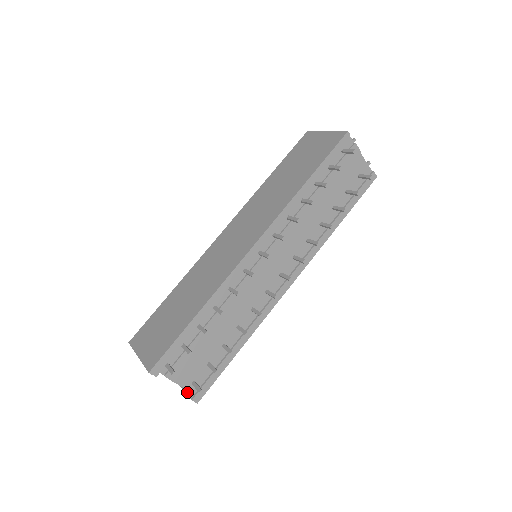
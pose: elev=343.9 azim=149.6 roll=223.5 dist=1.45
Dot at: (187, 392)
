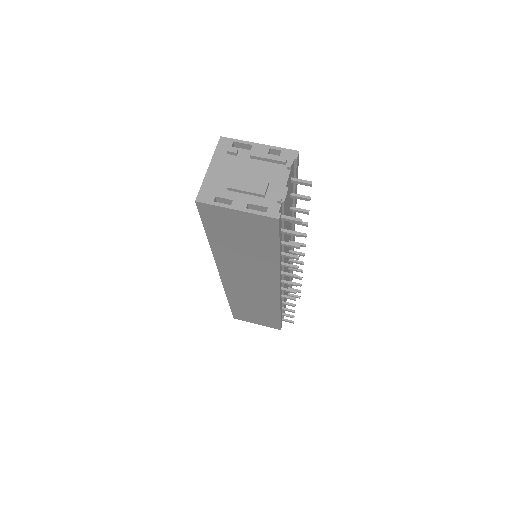
Dot at: occluded
